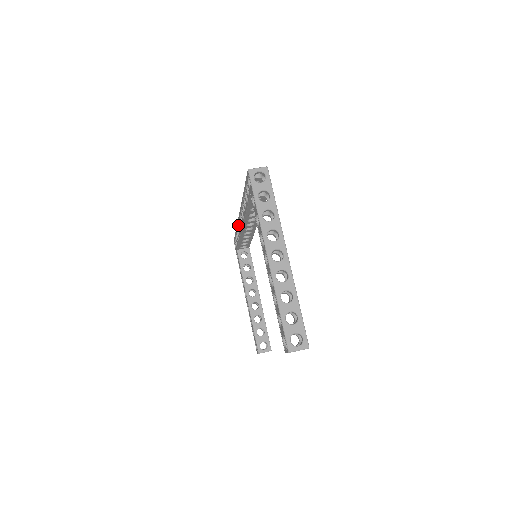
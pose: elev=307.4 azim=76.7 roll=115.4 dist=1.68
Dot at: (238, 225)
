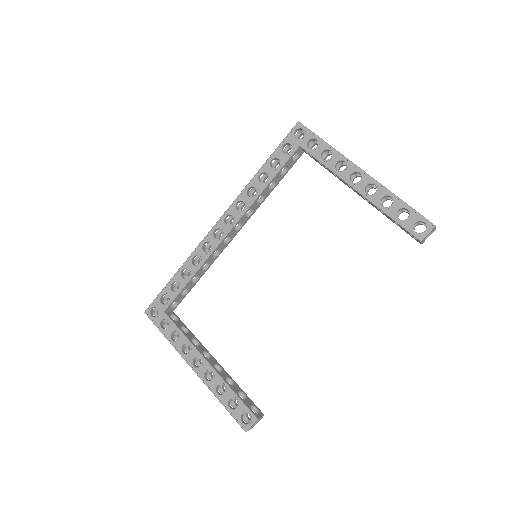
Dot at: (201, 247)
